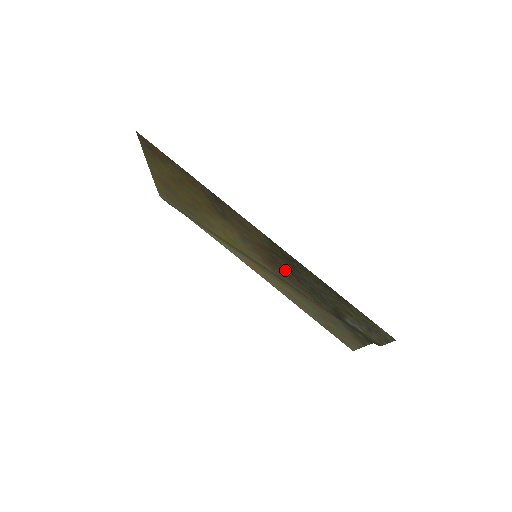
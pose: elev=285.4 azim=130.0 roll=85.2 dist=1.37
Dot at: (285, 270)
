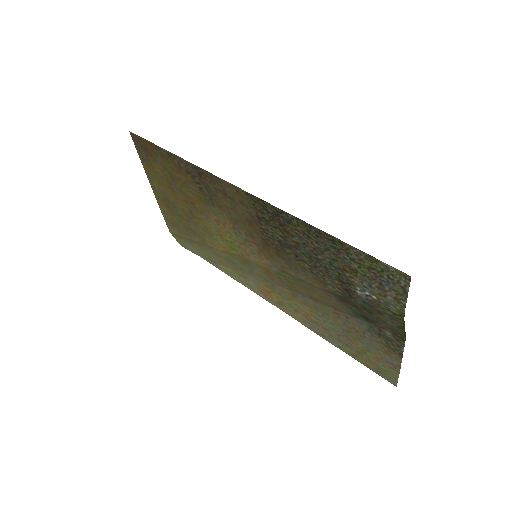
Dot at: (279, 246)
